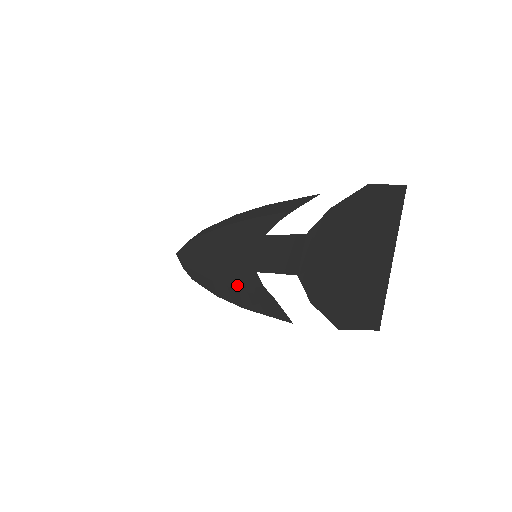
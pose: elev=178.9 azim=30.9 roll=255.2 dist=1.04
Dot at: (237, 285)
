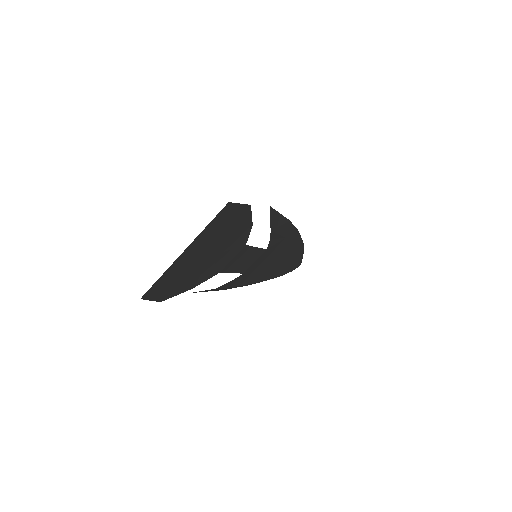
Dot at: occluded
